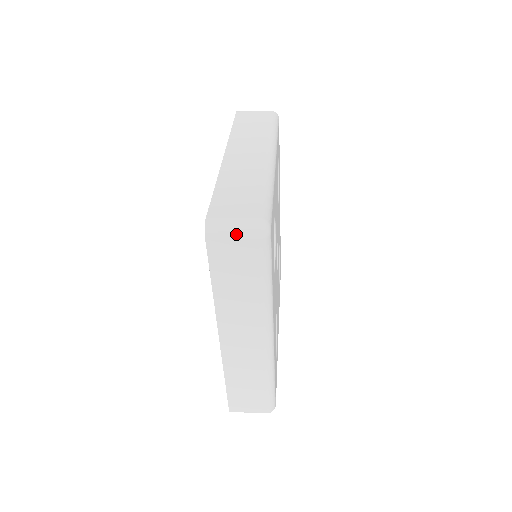
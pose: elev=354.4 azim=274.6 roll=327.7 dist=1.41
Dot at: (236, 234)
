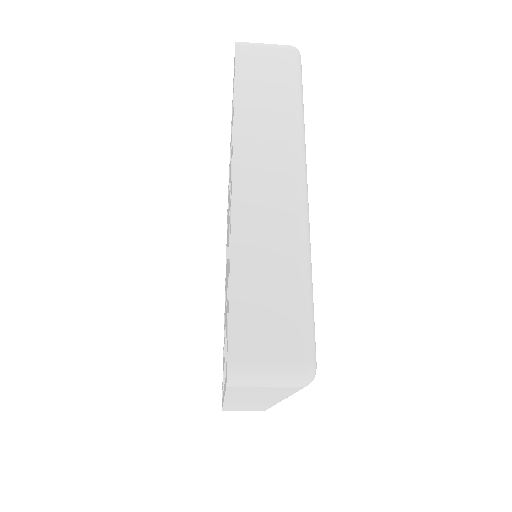
Dot at: (268, 45)
